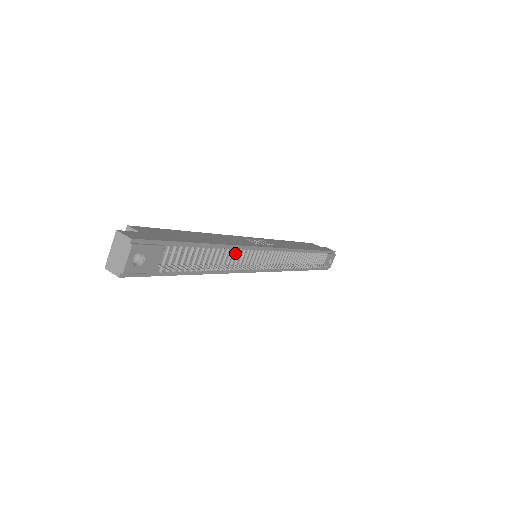
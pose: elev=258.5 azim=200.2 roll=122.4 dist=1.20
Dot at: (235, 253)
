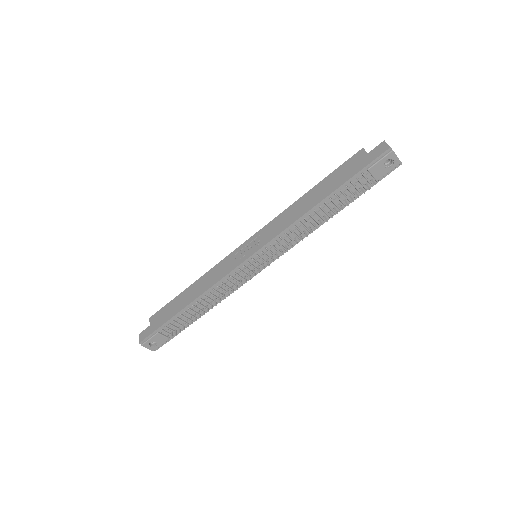
Dot at: (214, 291)
